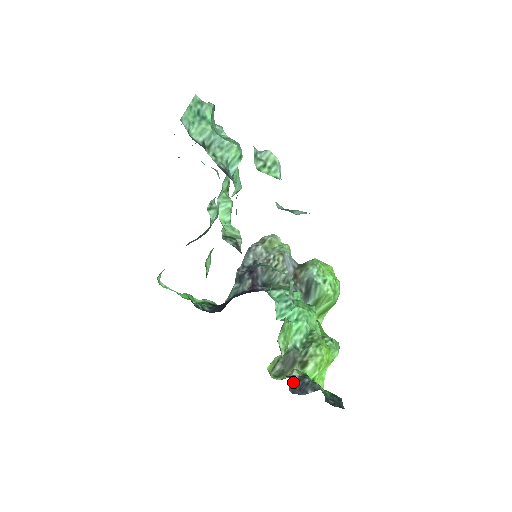
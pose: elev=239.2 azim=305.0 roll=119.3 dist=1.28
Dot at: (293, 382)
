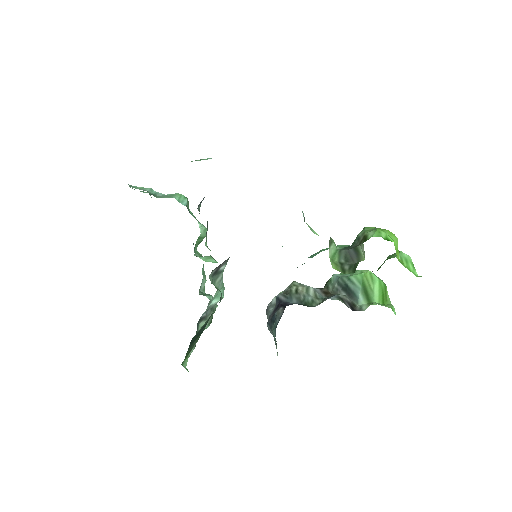
Dot at: occluded
